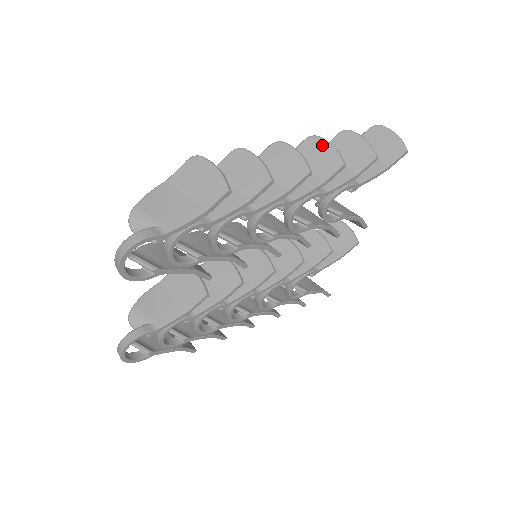
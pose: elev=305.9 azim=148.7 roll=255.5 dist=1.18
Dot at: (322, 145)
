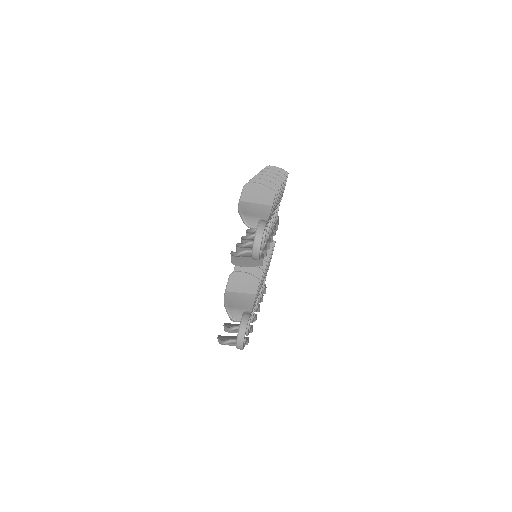
Dot at: (268, 174)
